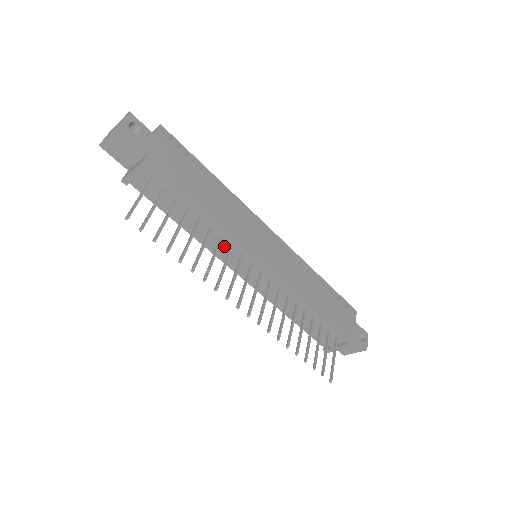
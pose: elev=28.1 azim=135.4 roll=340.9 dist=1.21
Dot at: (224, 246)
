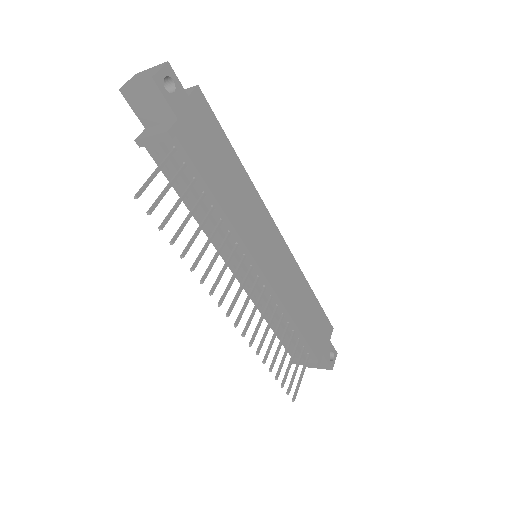
Dot at: (228, 241)
